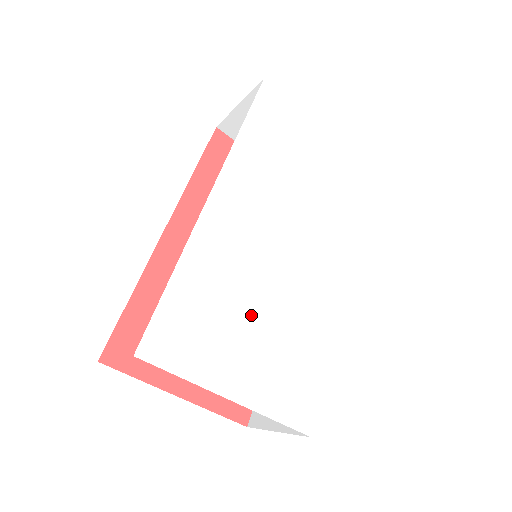
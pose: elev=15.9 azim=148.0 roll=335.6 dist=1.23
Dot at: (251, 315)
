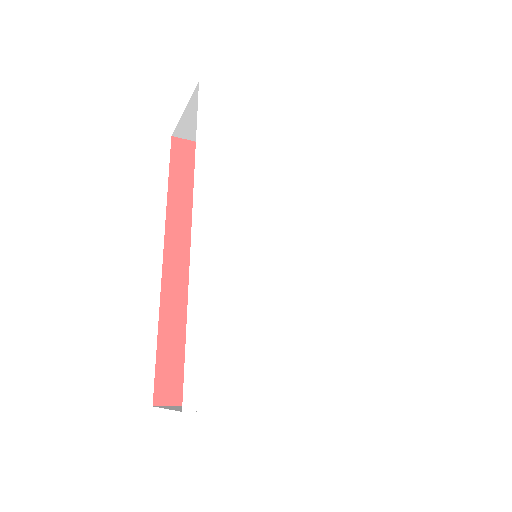
Dot at: (271, 326)
